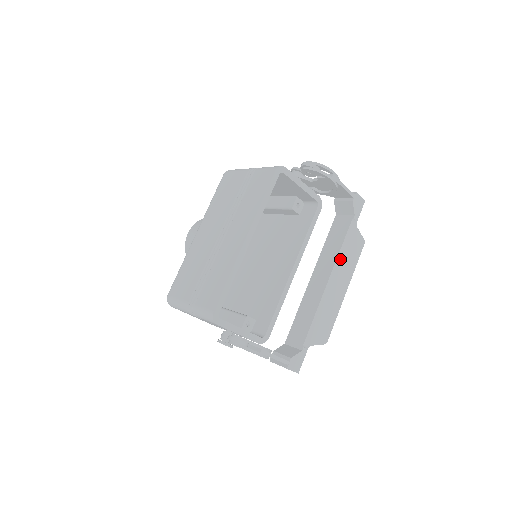
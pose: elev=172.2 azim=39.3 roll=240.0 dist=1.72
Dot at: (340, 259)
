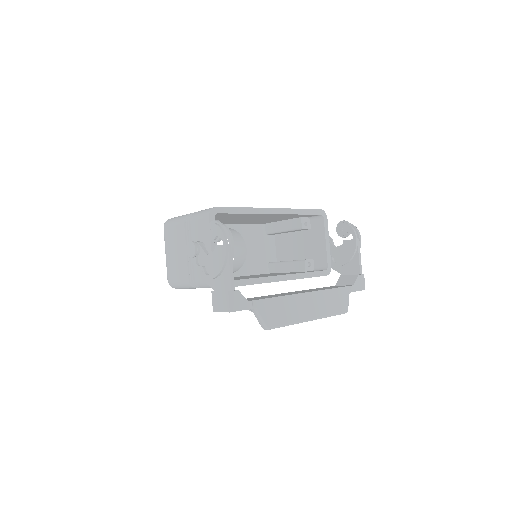
Dot at: (324, 294)
